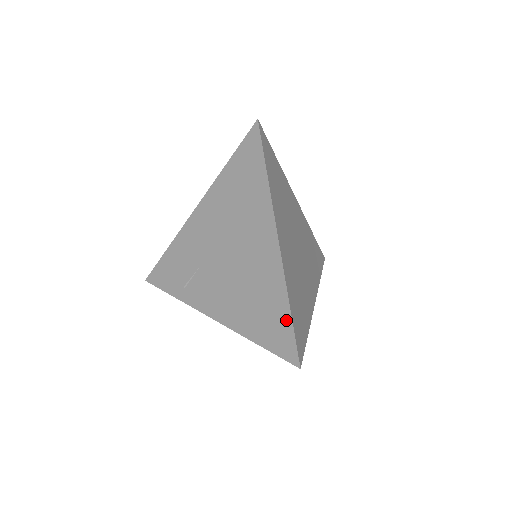
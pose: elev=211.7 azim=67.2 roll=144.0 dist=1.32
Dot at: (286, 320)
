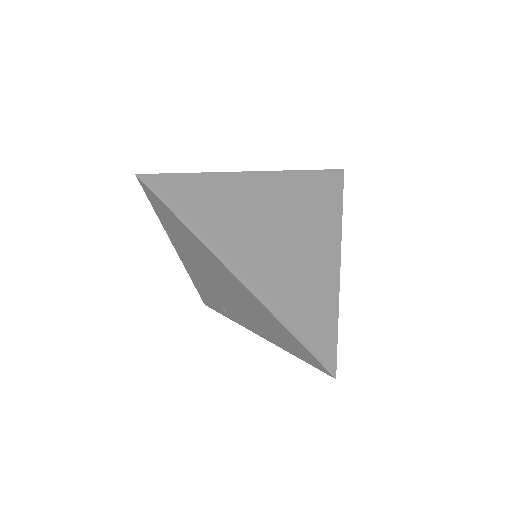
Dot at: (296, 342)
